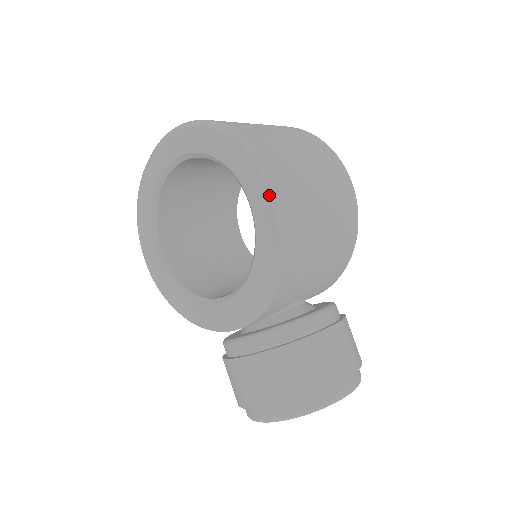
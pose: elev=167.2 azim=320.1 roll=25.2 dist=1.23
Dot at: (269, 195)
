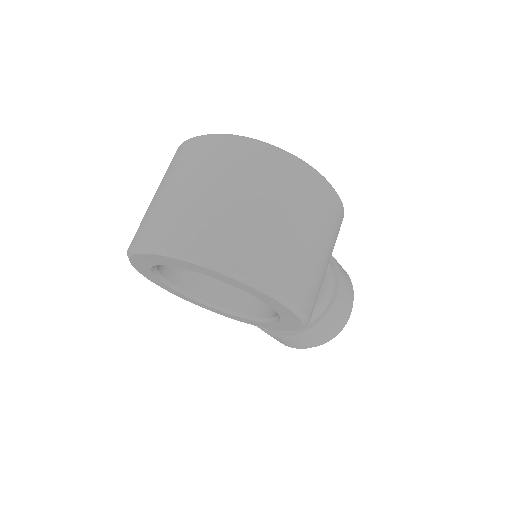
Dot at: (291, 312)
